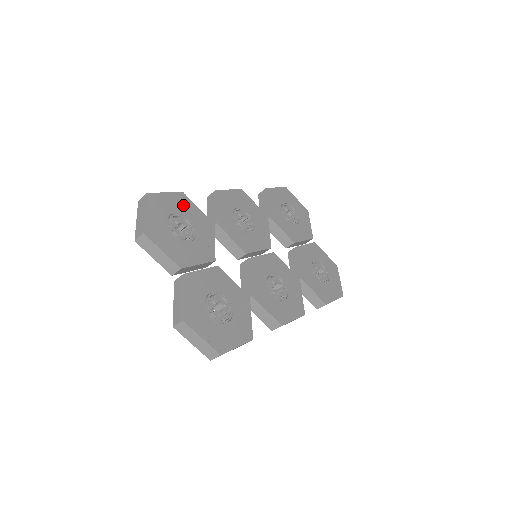
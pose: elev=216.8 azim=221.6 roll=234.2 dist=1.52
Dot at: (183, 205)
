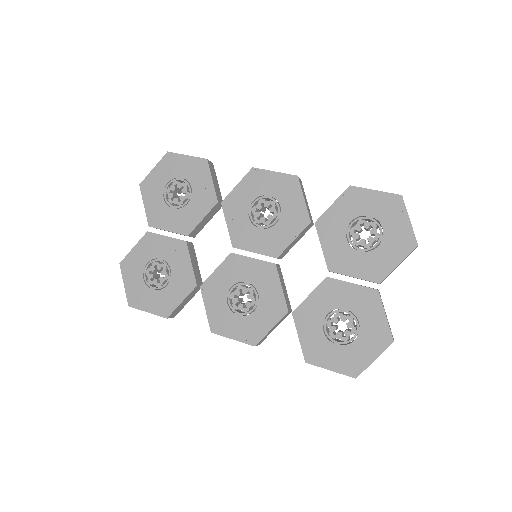
Dot at: (197, 172)
